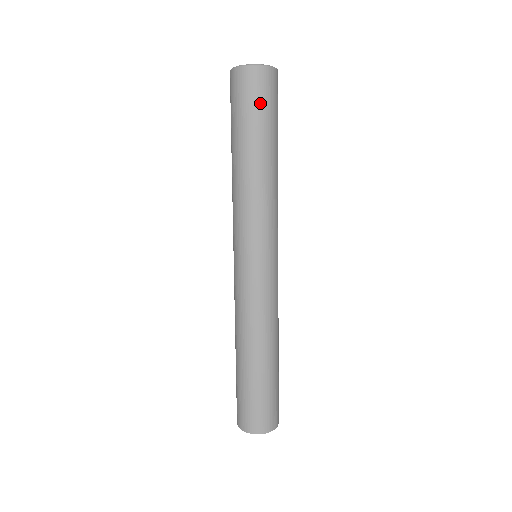
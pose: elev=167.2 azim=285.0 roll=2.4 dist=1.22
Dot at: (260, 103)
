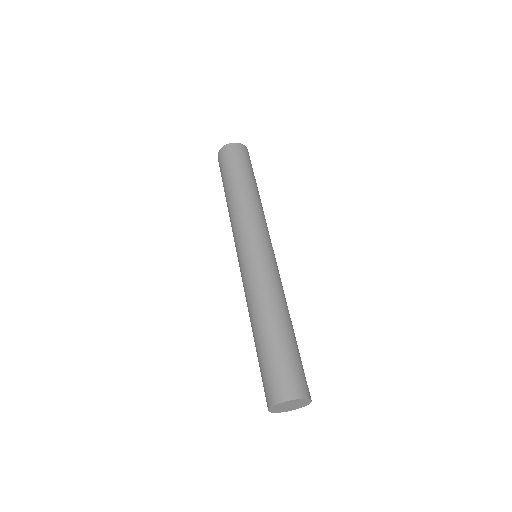
Dot at: (237, 159)
